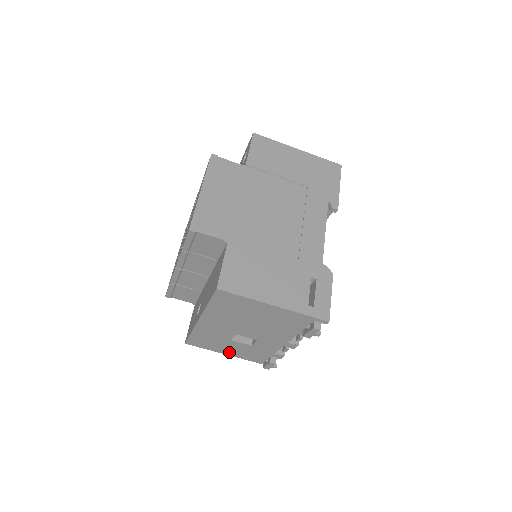
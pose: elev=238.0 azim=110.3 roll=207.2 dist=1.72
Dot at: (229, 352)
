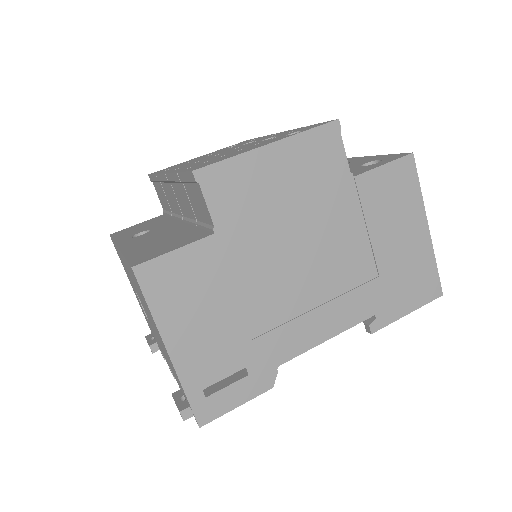
Dot at: occluded
